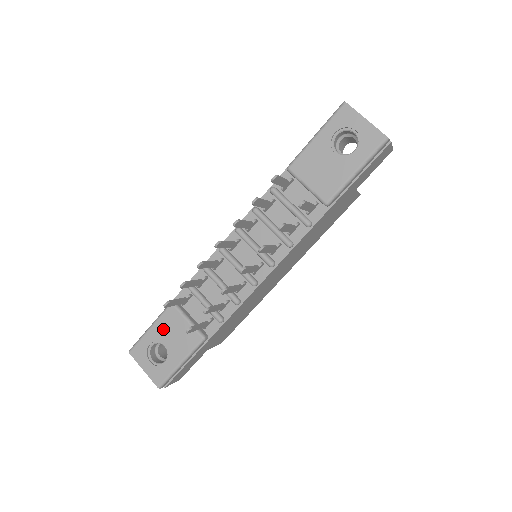
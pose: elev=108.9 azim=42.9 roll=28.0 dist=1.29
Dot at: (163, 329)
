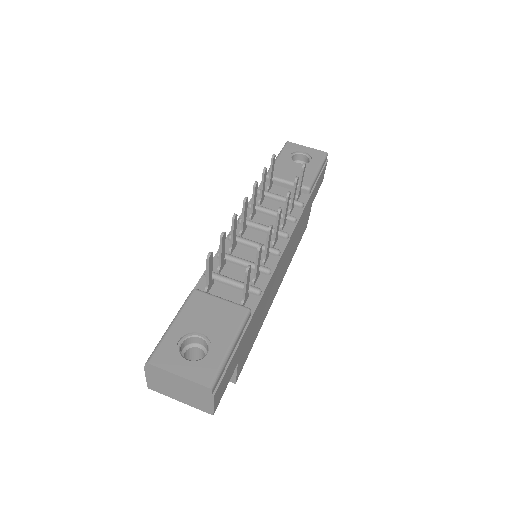
Dot at: (193, 317)
